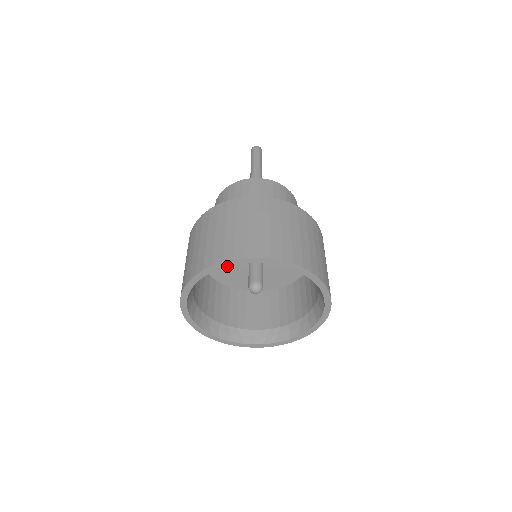
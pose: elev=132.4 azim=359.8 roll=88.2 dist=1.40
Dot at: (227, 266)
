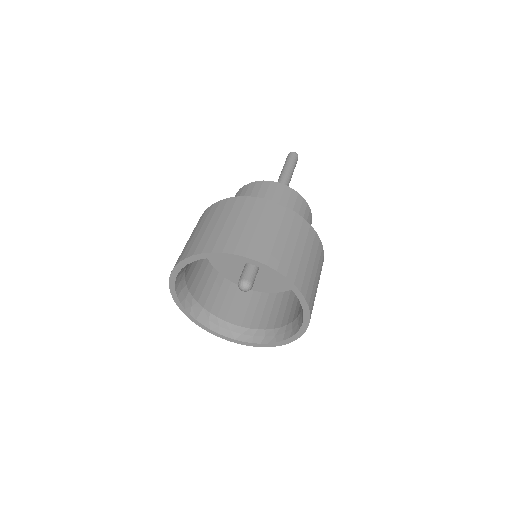
Dot at: (265, 269)
